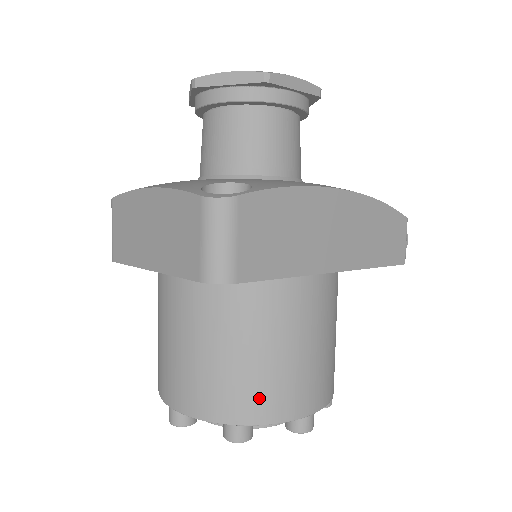
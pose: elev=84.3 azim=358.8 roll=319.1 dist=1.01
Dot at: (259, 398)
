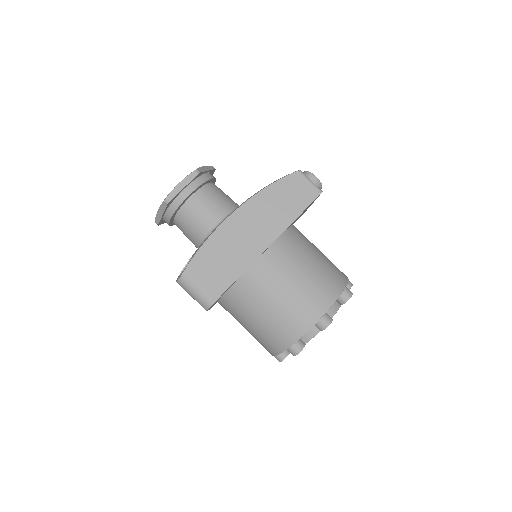
Dot at: (285, 330)
